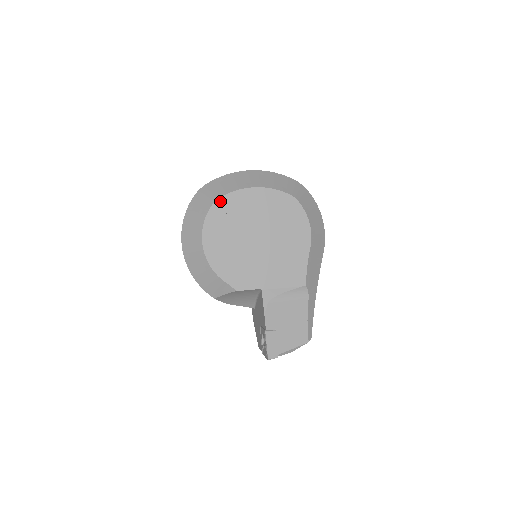
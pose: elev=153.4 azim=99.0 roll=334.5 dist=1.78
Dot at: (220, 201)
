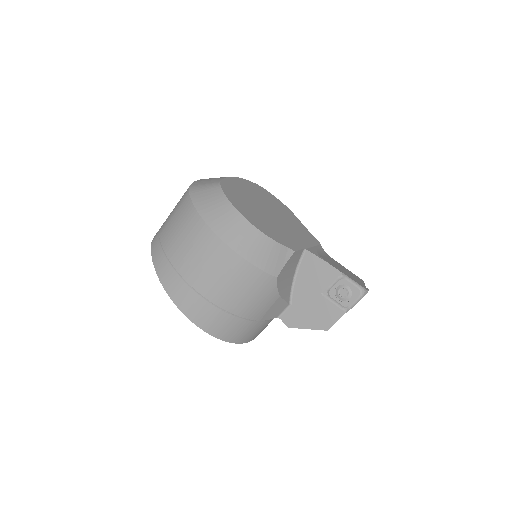
Dot at: (223, 184)
